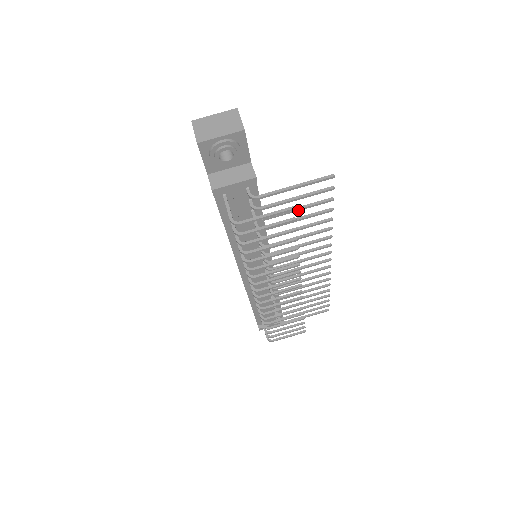
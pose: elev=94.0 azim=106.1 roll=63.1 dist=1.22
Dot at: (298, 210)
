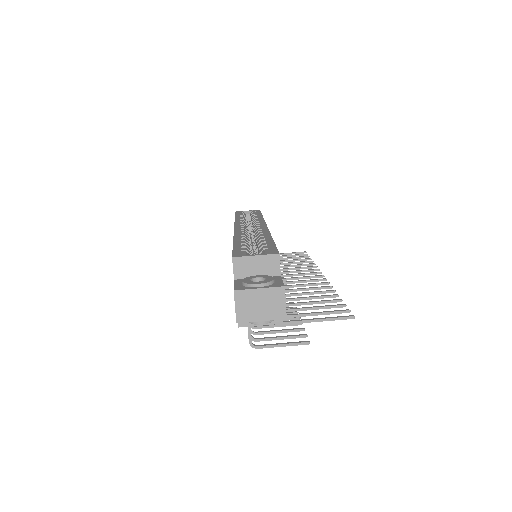
Dot at: (311, 309)
